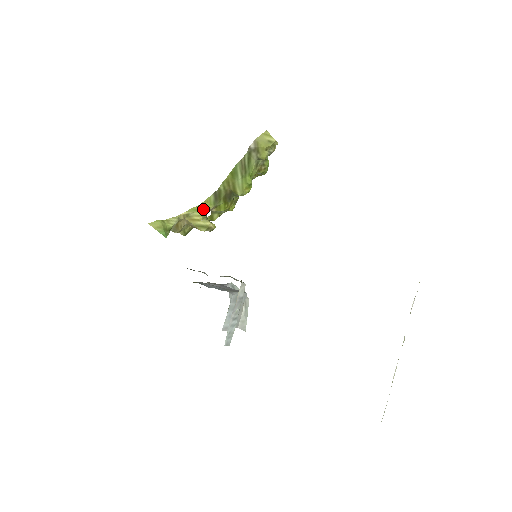
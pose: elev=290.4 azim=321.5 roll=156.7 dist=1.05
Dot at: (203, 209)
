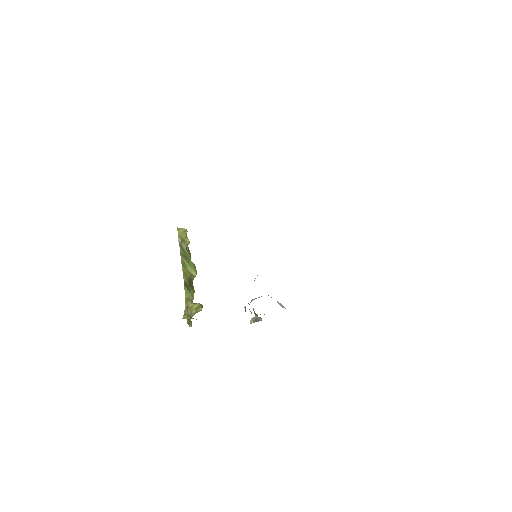
Dot at: (188, 299)
